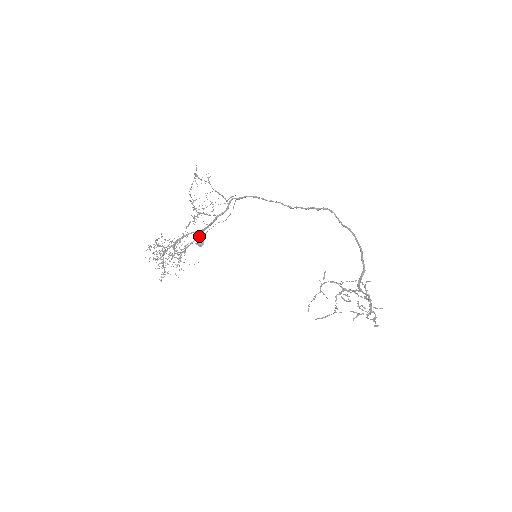
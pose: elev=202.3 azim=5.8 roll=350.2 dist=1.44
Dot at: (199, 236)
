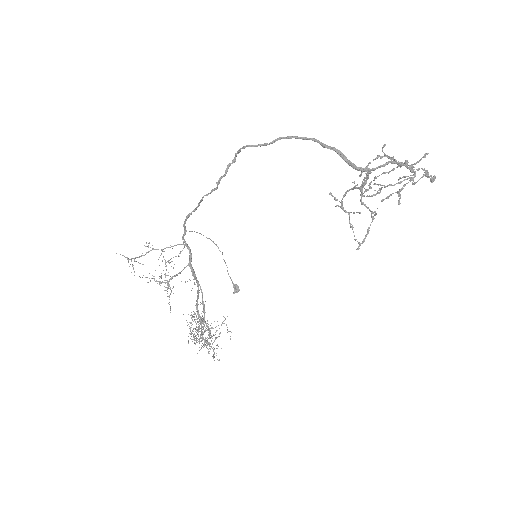
Dot at: (202, 294)
